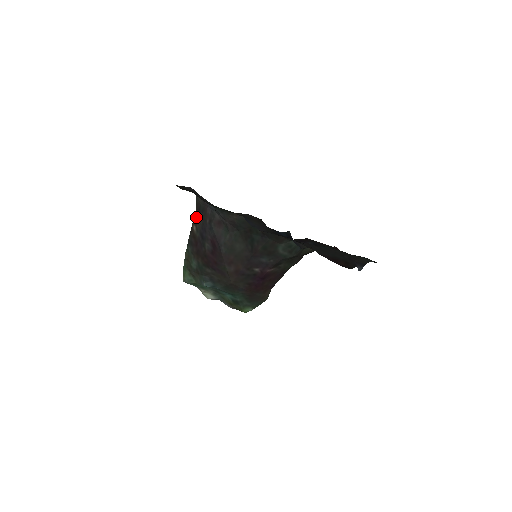
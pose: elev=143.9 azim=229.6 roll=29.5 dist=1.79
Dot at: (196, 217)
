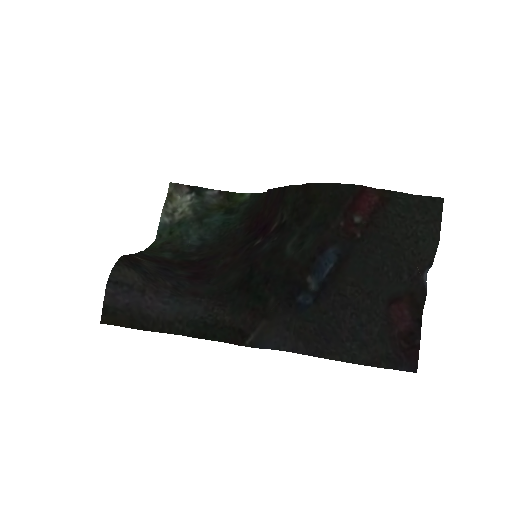
Dot at: (131, 258)
